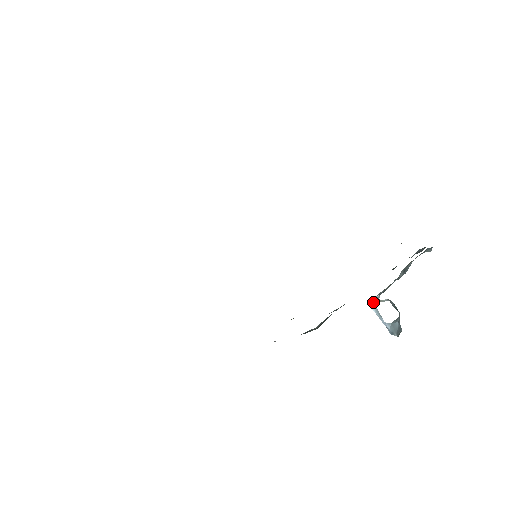
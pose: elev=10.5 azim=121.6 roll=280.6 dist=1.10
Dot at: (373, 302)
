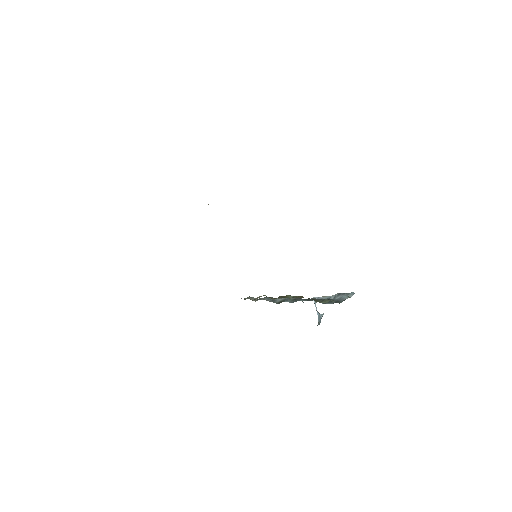
Dot at: occluded
